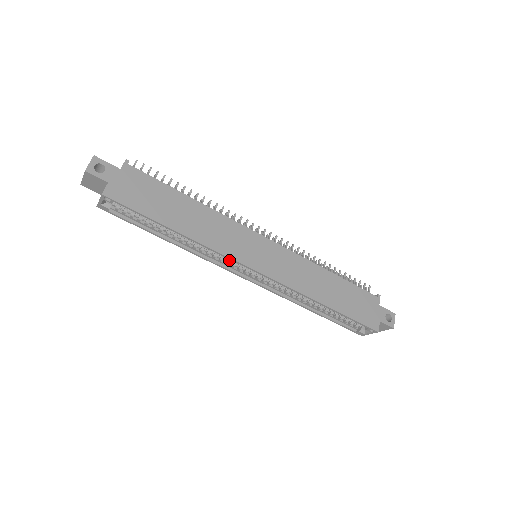
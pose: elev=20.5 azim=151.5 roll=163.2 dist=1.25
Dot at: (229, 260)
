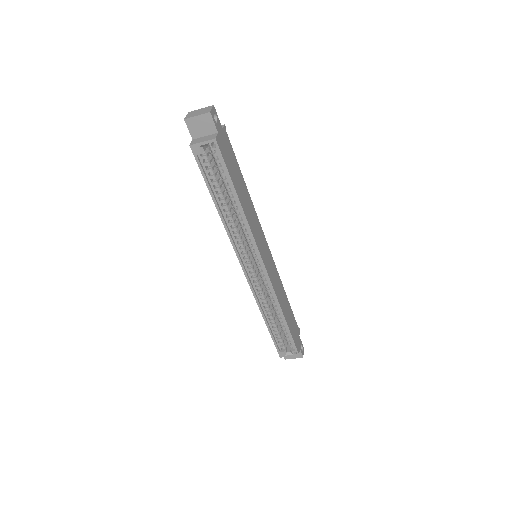
Dot at: (245, 248)
